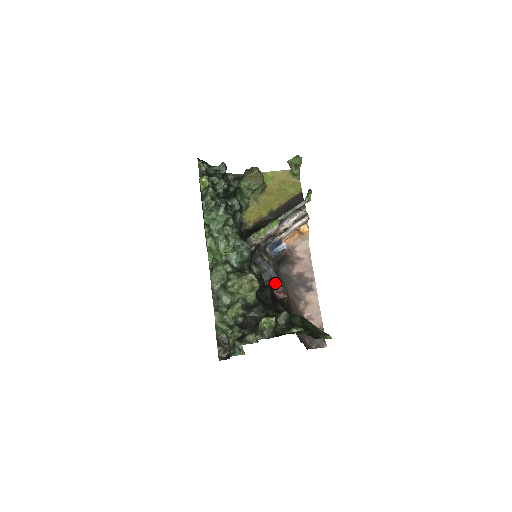
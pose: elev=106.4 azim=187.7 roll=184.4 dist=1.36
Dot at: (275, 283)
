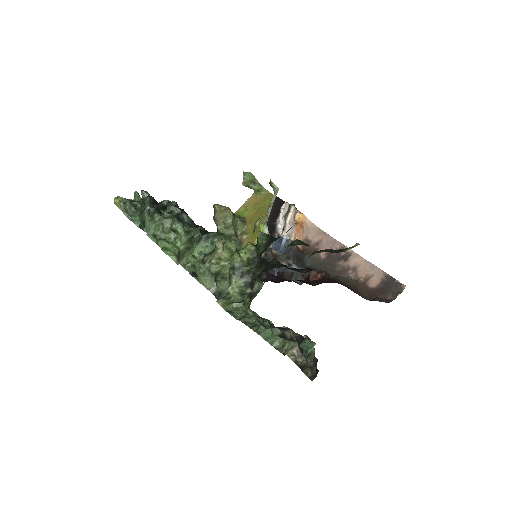
Dot at: occluded
